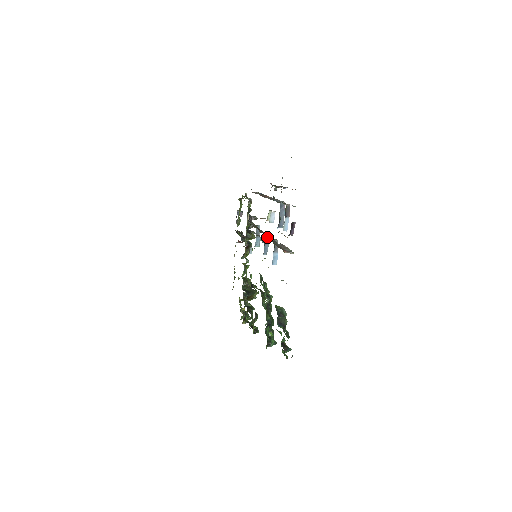
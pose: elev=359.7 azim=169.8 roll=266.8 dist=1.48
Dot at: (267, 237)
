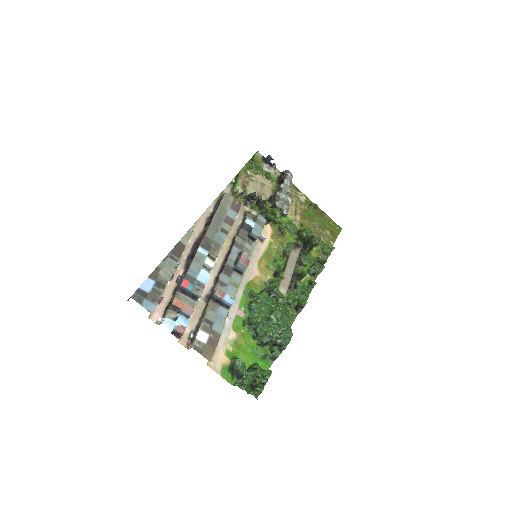
Dot at: (211, 292)
